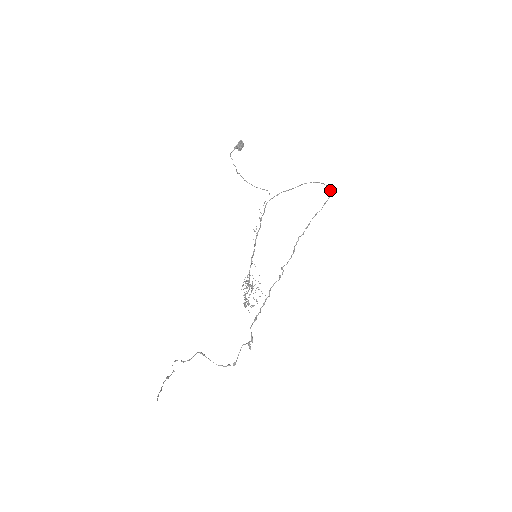
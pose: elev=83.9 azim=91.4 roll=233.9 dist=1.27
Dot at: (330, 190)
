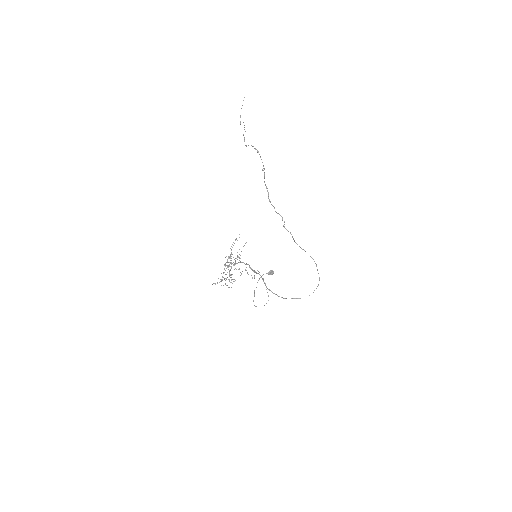
Dot at: (319, 280)
